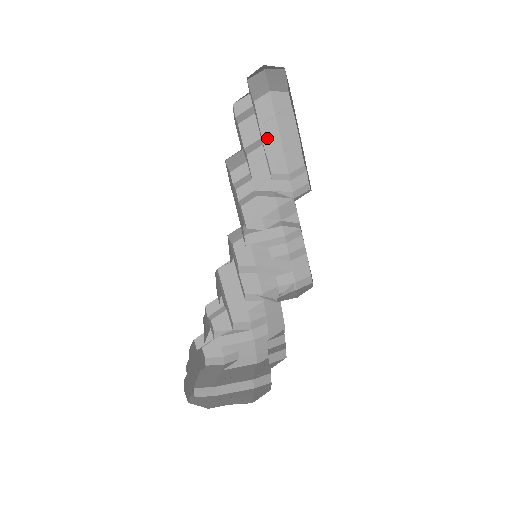
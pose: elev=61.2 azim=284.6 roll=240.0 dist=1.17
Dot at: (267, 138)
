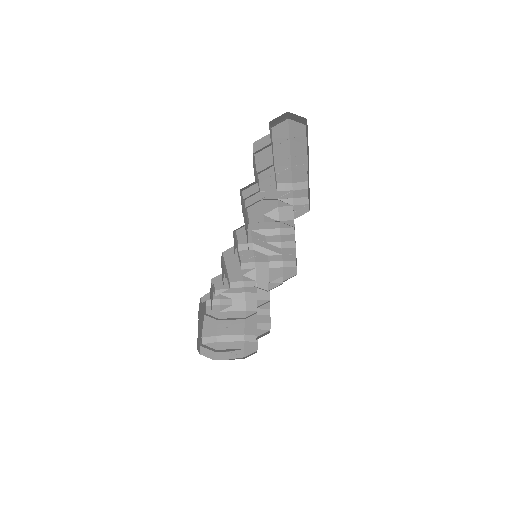
Dot at: (278, 157)
